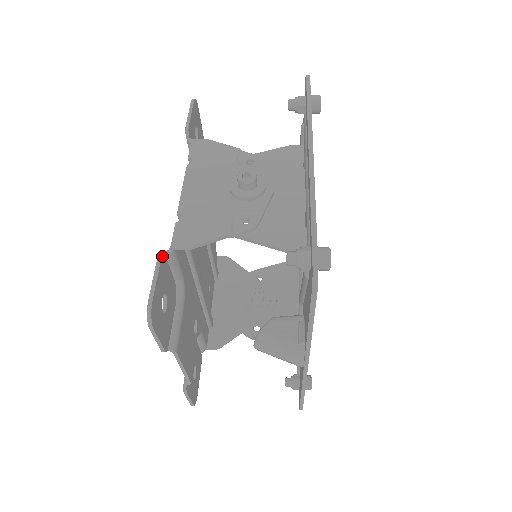
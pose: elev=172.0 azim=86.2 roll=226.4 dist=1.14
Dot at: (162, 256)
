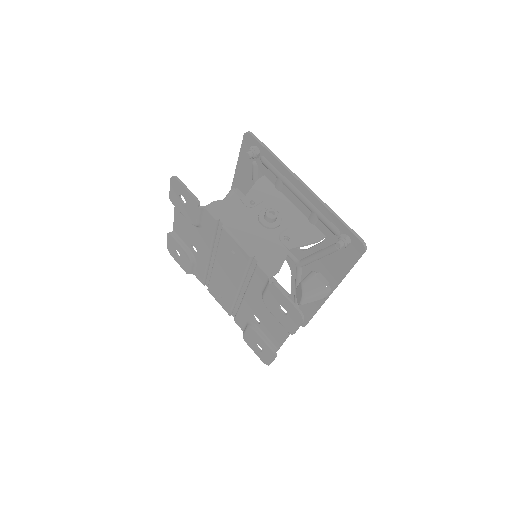
Dot at: (276, 284)
